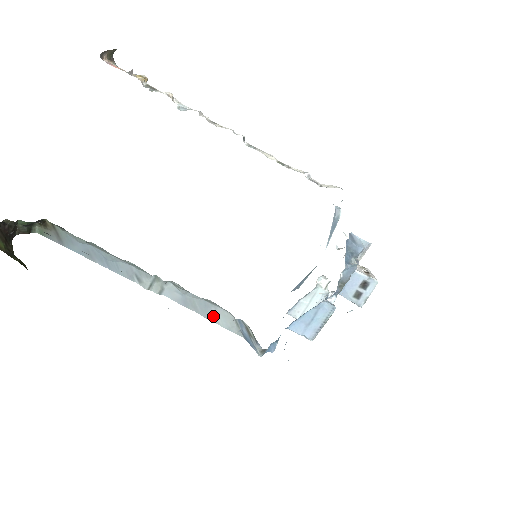
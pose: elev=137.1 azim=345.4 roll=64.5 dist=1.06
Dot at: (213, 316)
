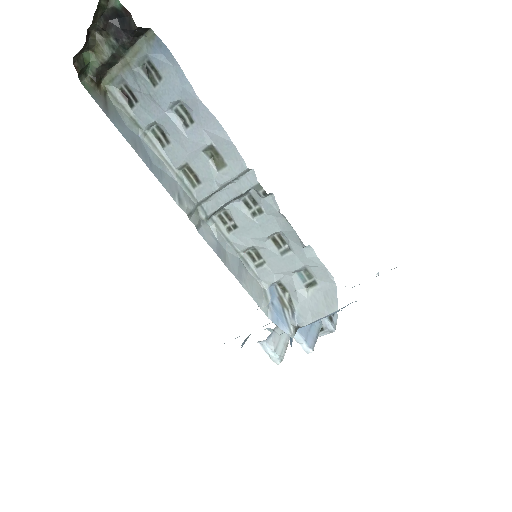
Dot at: (243, 279)
